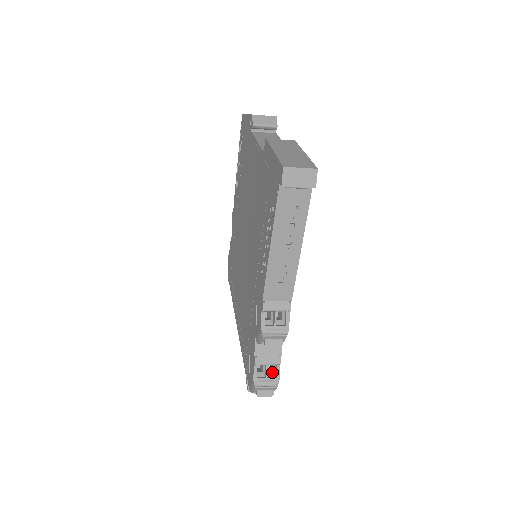
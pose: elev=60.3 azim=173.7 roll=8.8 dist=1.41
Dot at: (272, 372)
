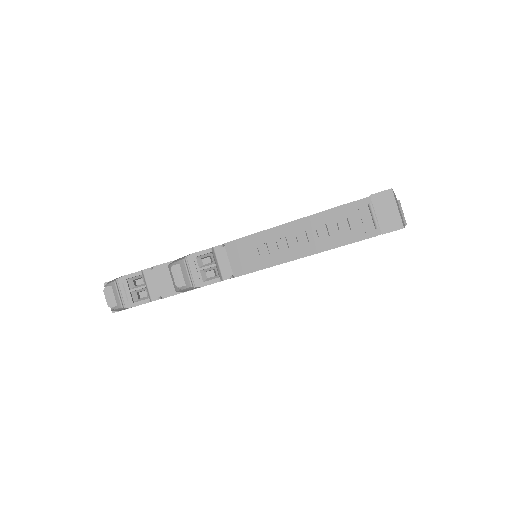
Dot at: (138, 298)
